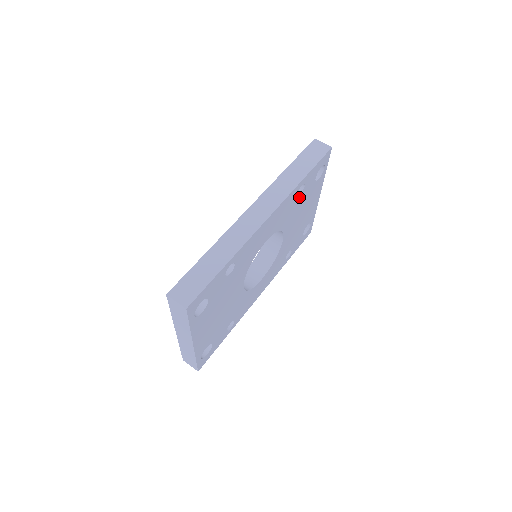
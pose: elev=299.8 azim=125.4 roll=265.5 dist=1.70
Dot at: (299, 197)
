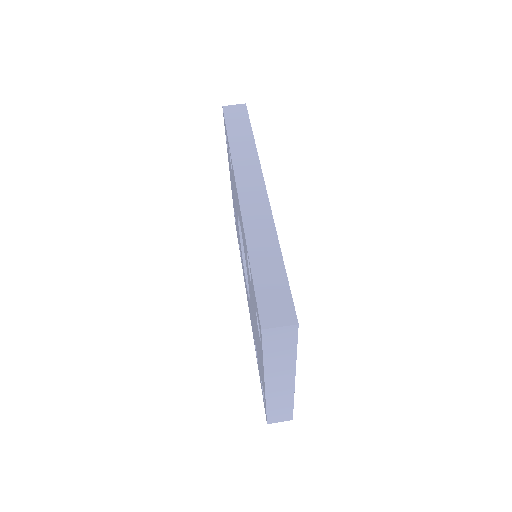
Dot at: occluded
